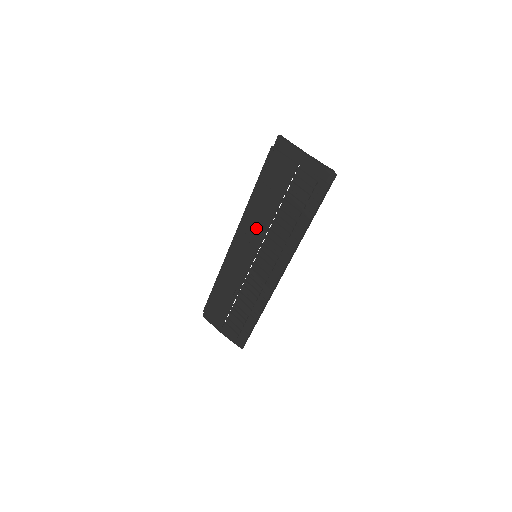
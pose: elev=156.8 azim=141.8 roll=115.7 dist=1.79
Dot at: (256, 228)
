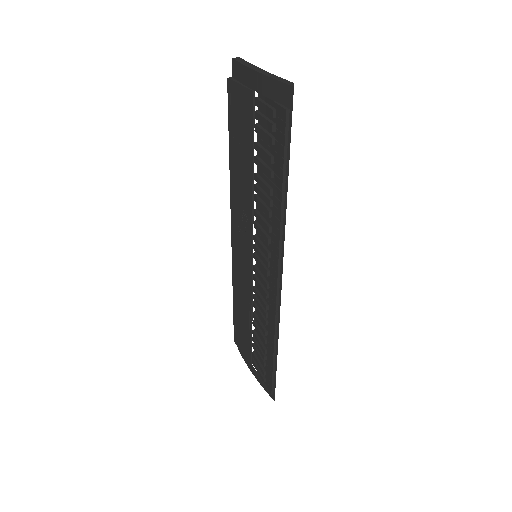
Dot at: (243, 211)
